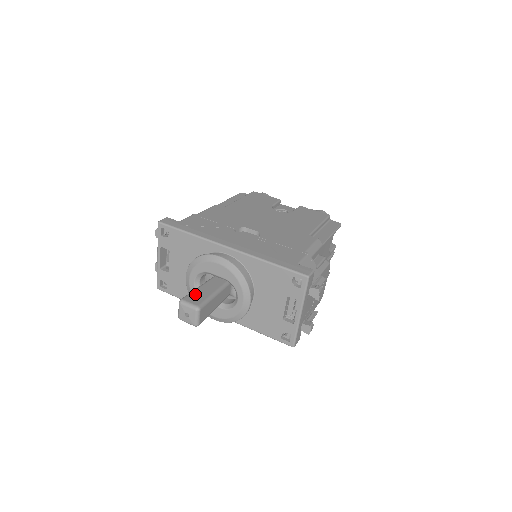
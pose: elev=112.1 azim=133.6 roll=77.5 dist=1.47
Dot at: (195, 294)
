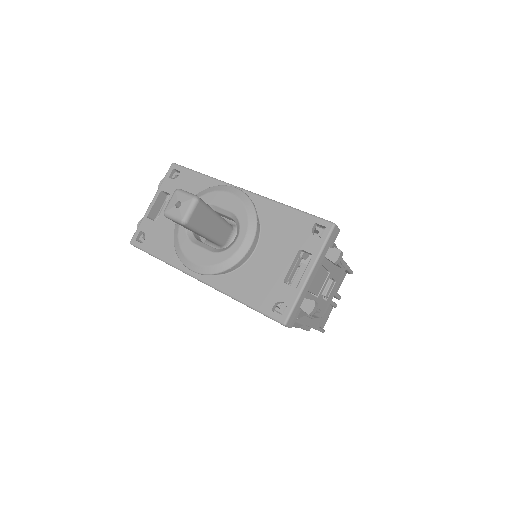
Dot at: occluded
